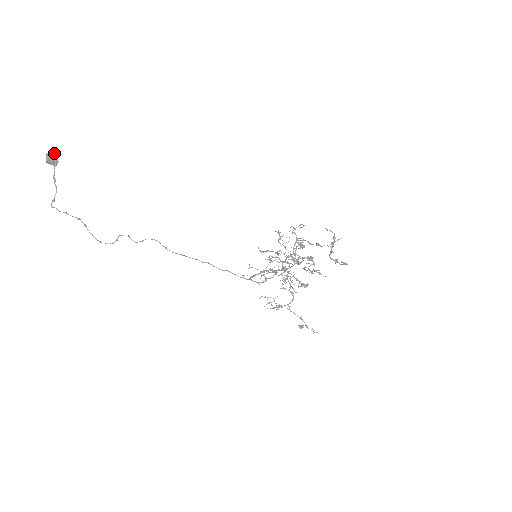
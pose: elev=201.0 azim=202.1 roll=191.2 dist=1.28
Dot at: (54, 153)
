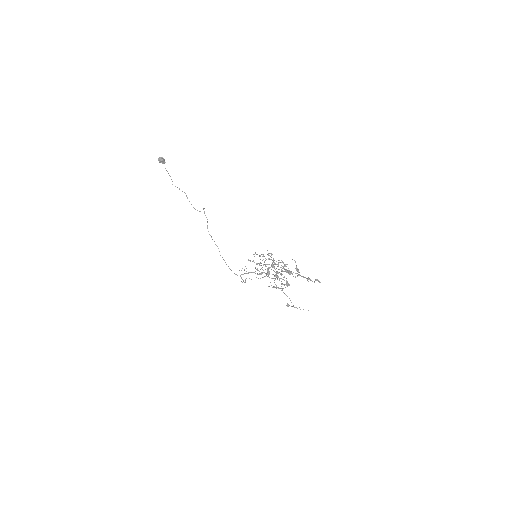
Dot at: (161, 158)
